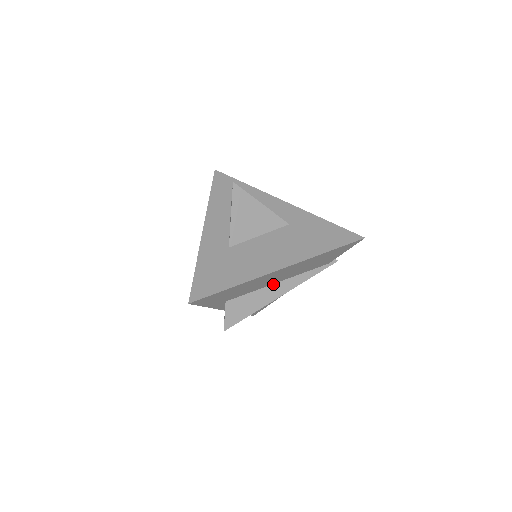
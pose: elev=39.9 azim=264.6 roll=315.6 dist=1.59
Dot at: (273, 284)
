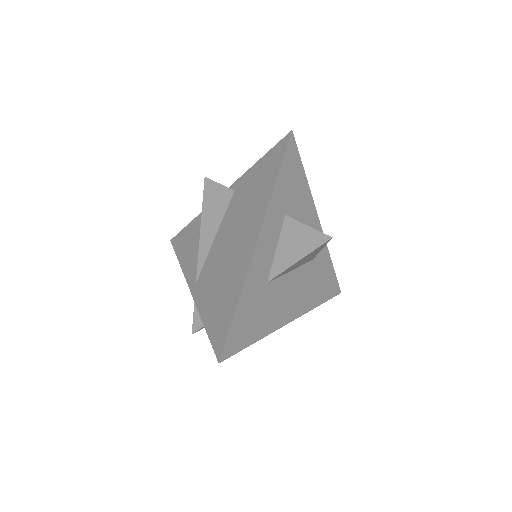
Dot at: occluded
